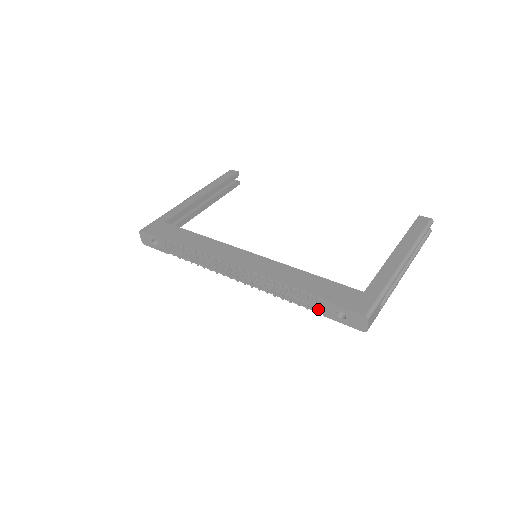
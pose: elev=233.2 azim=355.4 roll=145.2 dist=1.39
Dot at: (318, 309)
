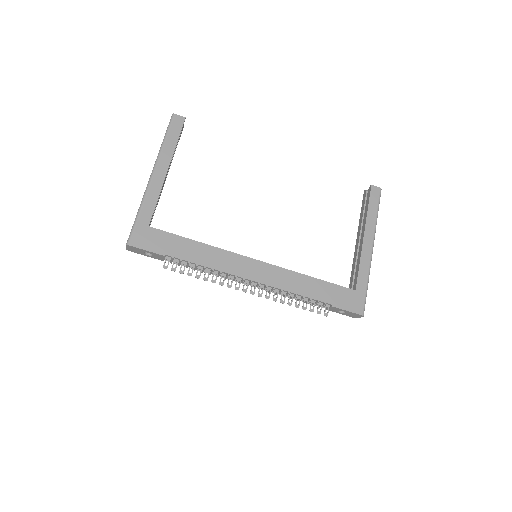
Dot at: (322, 306)
